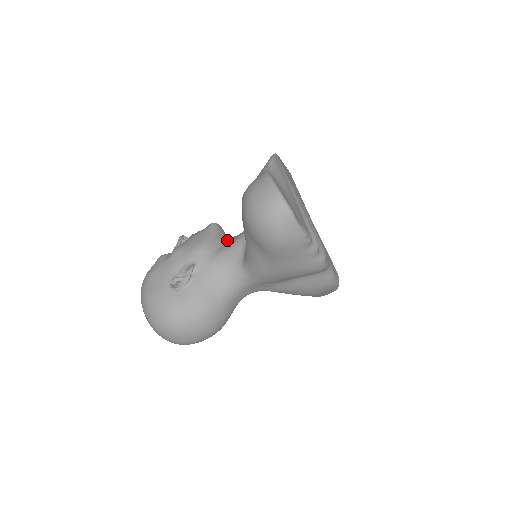
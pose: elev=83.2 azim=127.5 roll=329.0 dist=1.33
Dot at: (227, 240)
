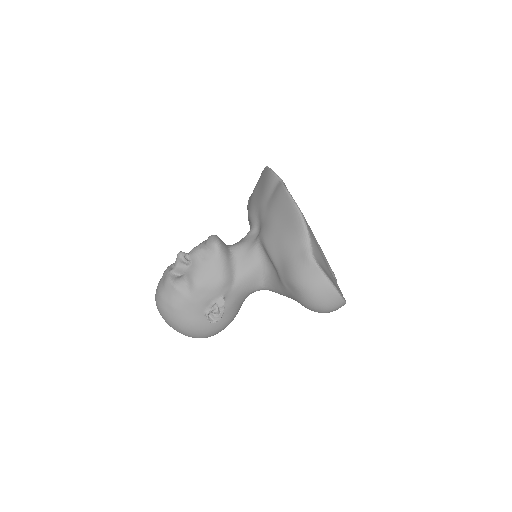
Dot at: (237, 259)
